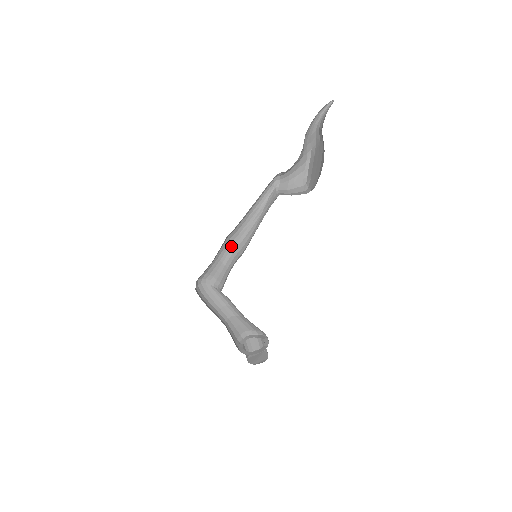
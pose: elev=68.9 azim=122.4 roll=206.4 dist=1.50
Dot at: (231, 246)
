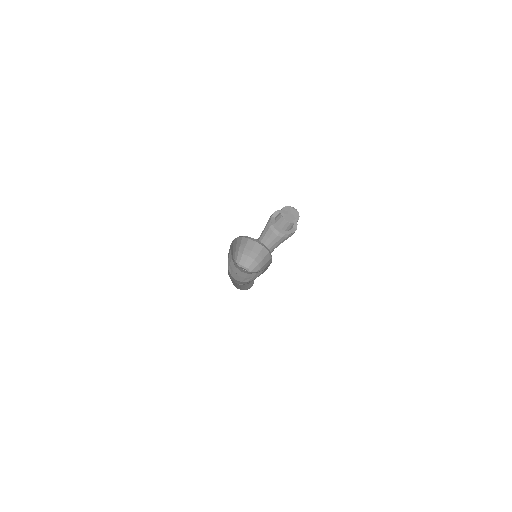
Dot at: occluded
